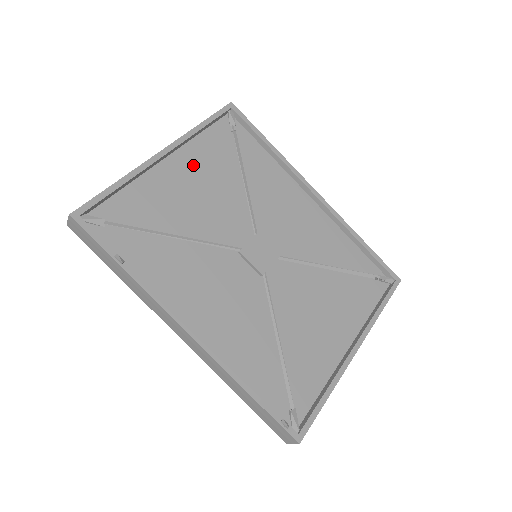
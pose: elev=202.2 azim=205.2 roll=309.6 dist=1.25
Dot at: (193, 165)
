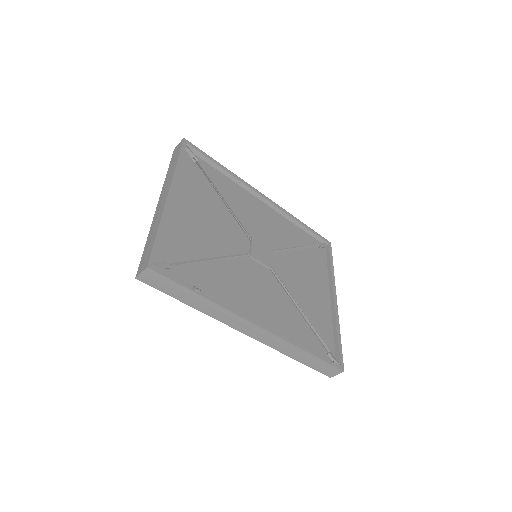
Dot at: (189, 198)
